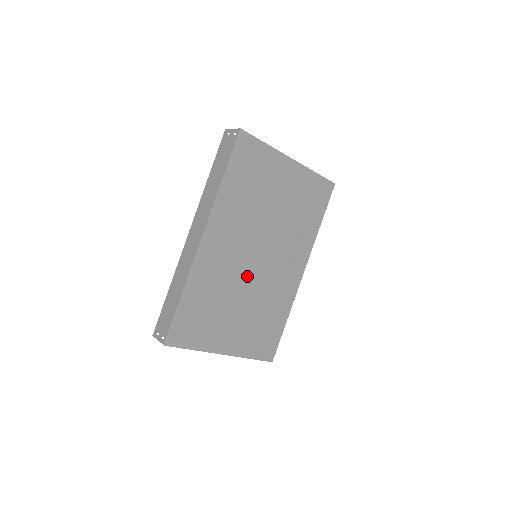
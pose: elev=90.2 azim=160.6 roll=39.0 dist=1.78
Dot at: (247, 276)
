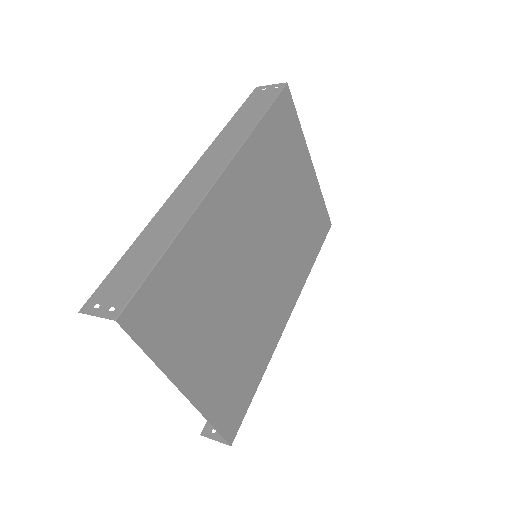
Dot at: (244, 276)
